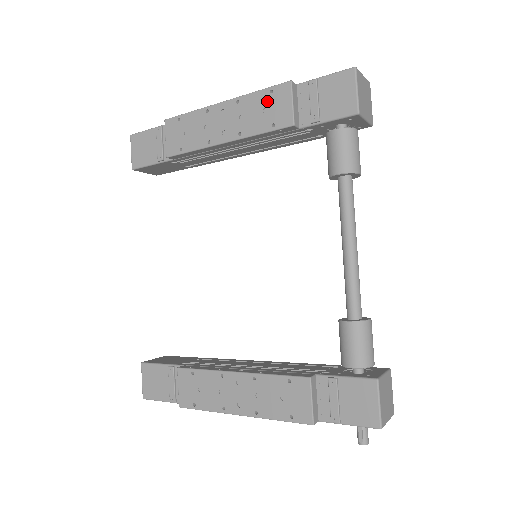
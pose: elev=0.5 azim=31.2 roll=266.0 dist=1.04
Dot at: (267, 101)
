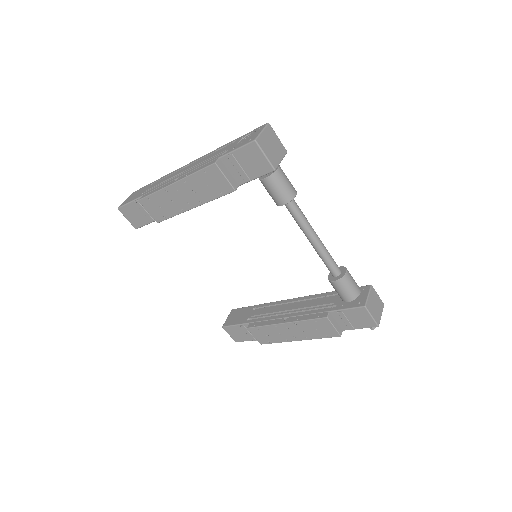
Dot at: (206, 179)
